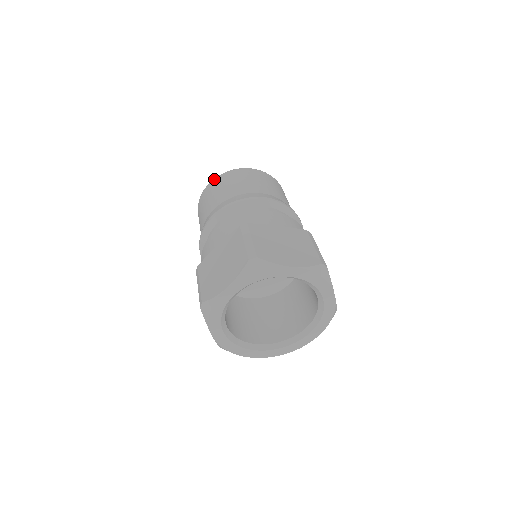
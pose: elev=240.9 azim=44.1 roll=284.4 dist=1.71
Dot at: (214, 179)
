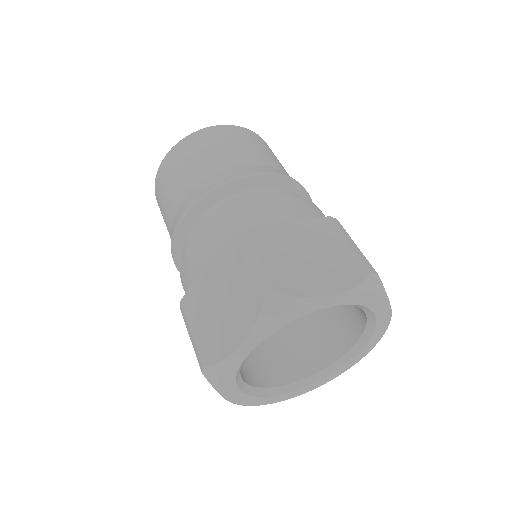
Dot at: (169, 152)
